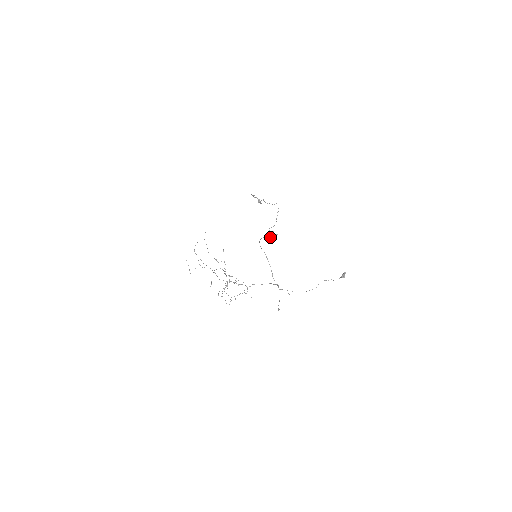
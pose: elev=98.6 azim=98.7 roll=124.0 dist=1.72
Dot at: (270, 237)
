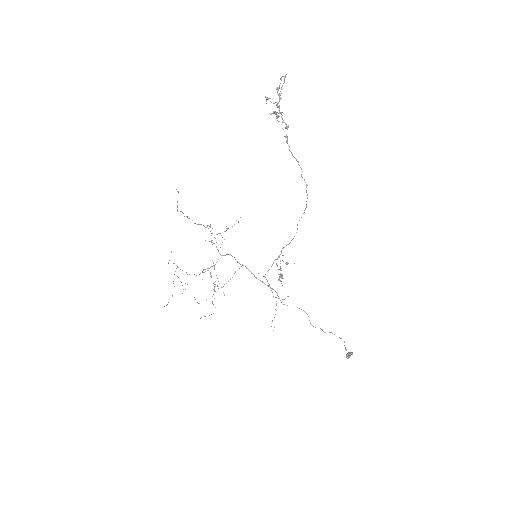
Dot at: (280, 274)
